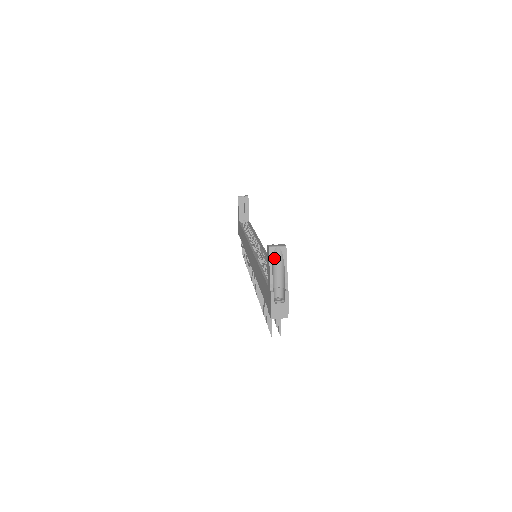
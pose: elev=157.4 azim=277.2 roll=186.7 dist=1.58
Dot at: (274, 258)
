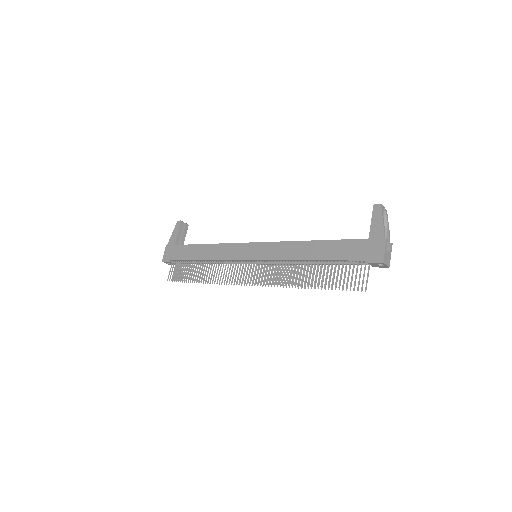
Dot at: (382, 214)
